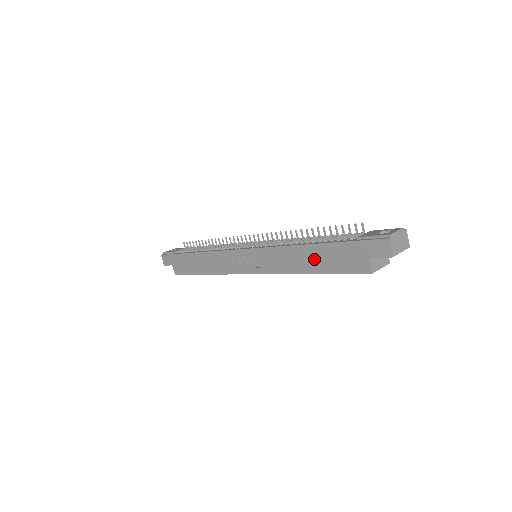
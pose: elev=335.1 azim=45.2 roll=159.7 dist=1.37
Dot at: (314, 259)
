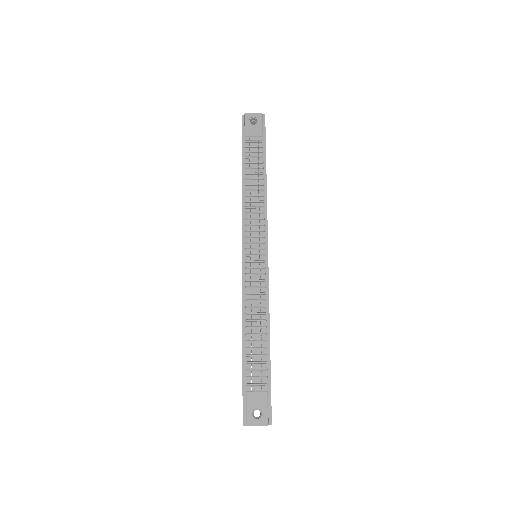
Dot at: occluded
